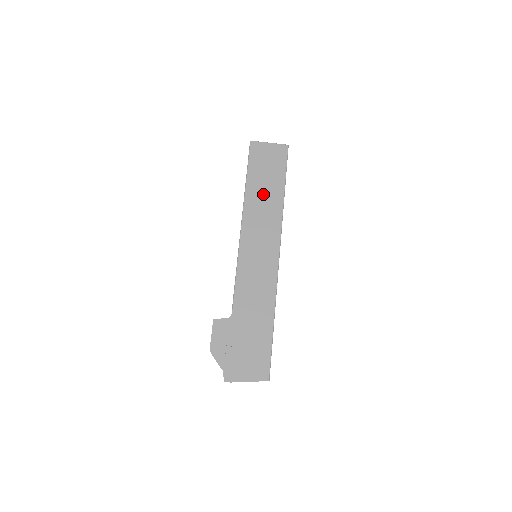
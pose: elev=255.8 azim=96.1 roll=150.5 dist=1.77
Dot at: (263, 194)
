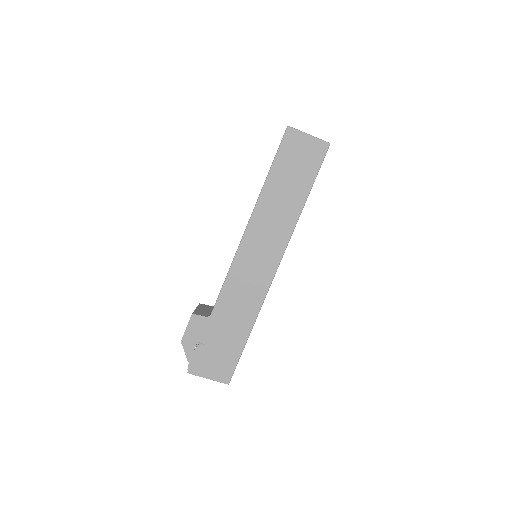
Dot at: (281, 197)
